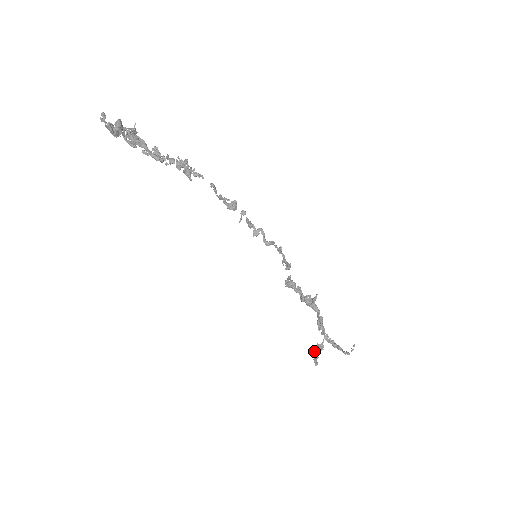
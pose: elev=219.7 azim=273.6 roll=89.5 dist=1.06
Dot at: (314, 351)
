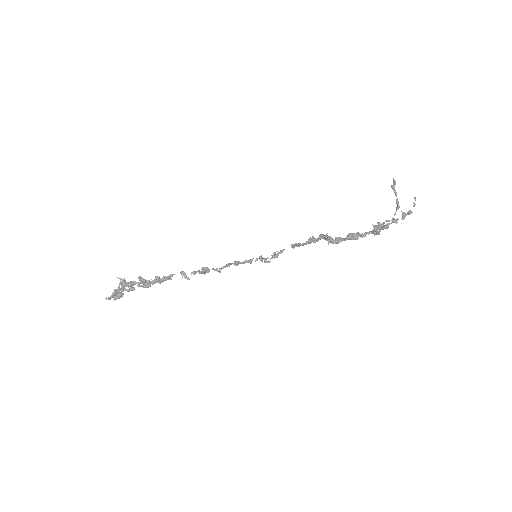
Dot at: occluded
